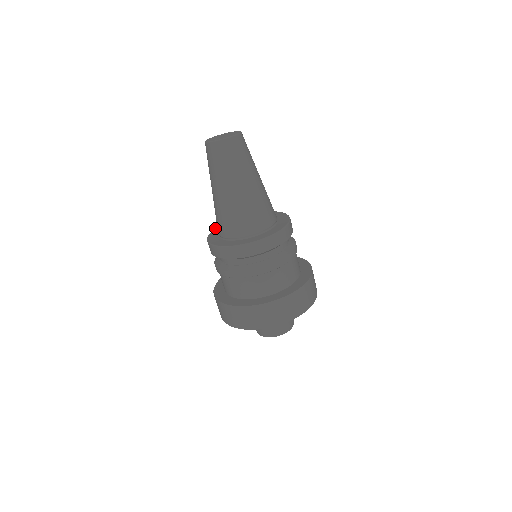
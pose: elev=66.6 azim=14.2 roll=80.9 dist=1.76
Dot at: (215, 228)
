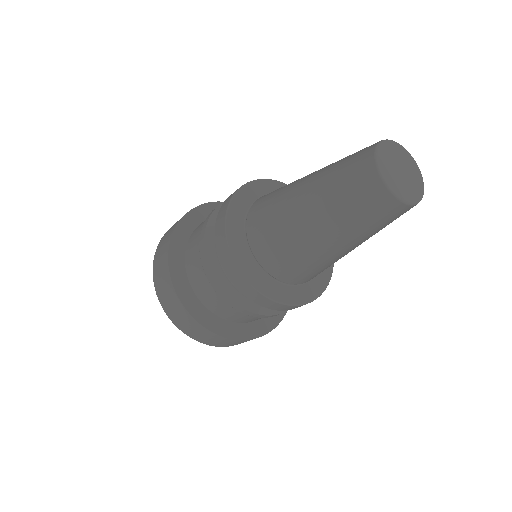
Dot at: (237, 193)
